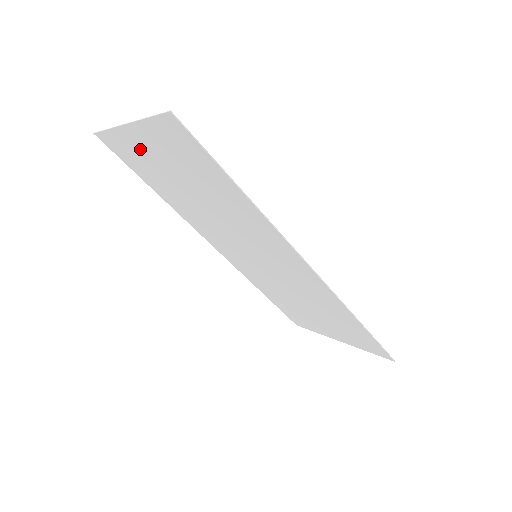
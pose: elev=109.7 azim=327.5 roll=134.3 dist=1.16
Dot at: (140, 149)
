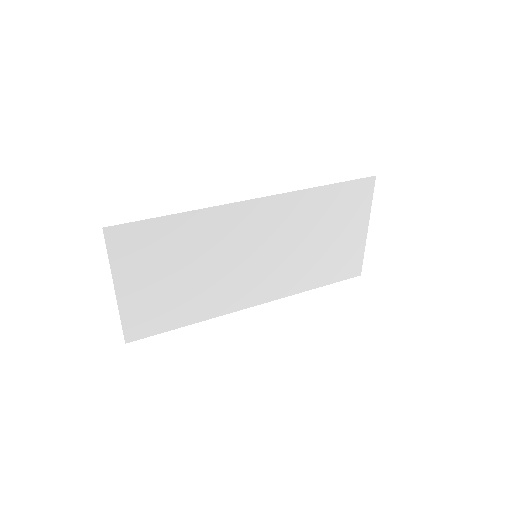
Dot at: (139, 297)
